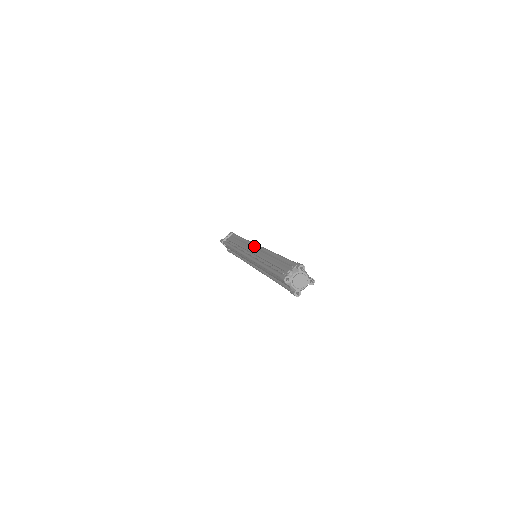
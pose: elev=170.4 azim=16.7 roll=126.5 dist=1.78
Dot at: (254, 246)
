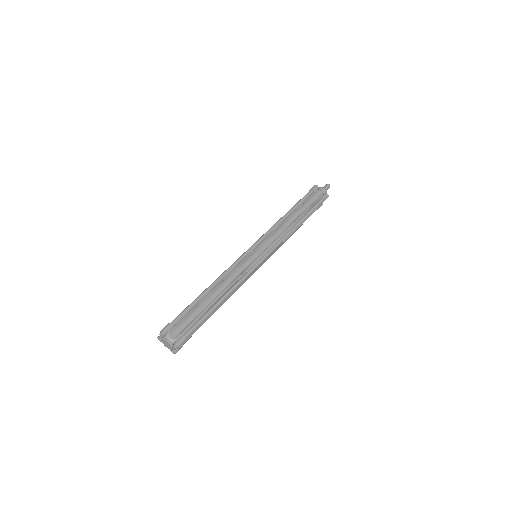
Dot at: (253, 245)
